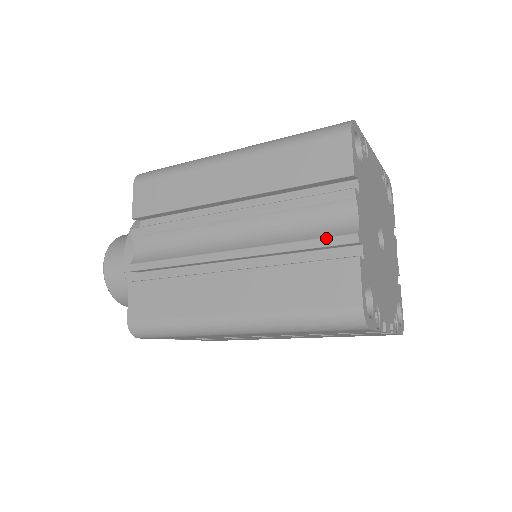
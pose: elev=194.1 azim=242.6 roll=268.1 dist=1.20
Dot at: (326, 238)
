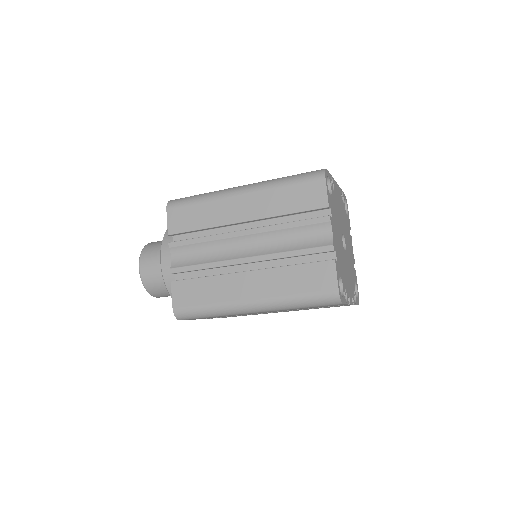
Dot at: (313, 248)
